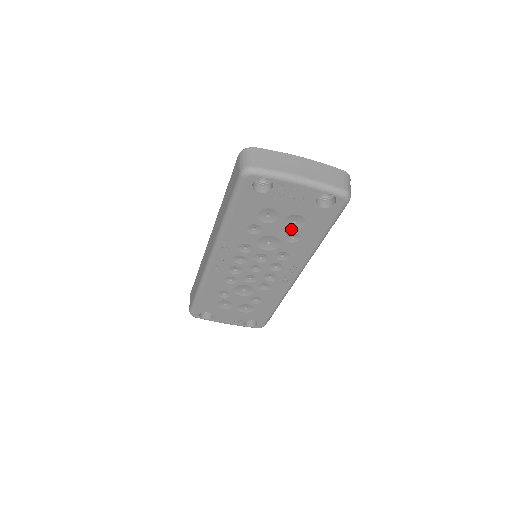
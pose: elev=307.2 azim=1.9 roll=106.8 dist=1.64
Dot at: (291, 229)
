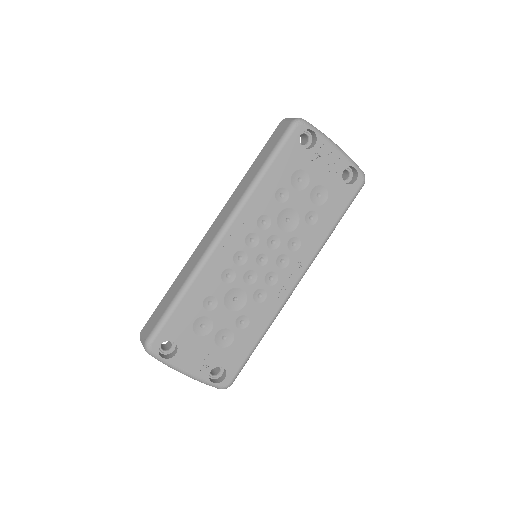
Dot at: (313, 205)
